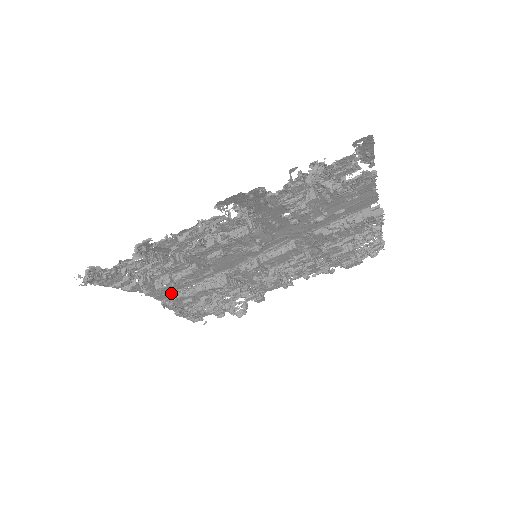
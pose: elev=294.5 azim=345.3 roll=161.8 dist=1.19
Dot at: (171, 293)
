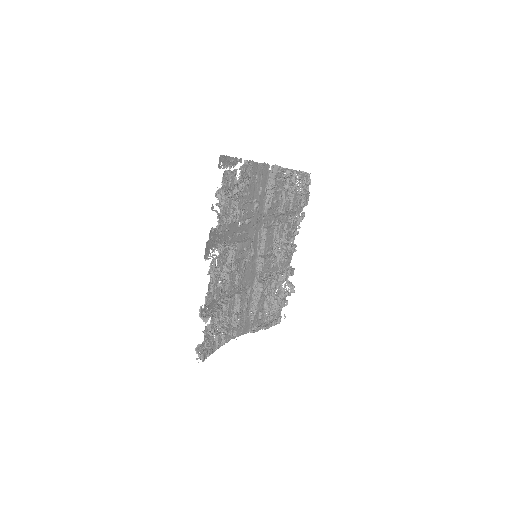
Dot at: (248, 322)
